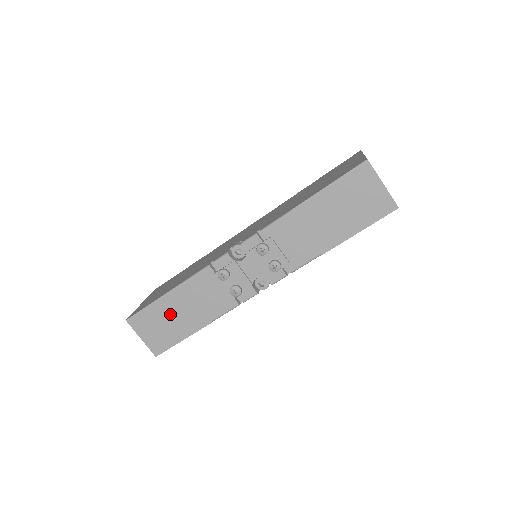
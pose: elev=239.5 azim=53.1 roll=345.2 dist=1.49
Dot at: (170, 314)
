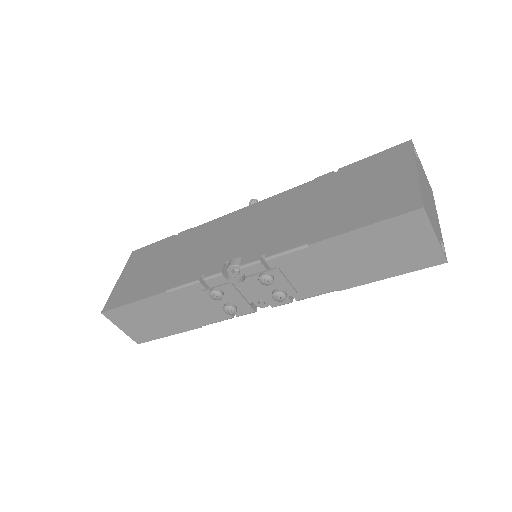
Dot at: (152, 315)
